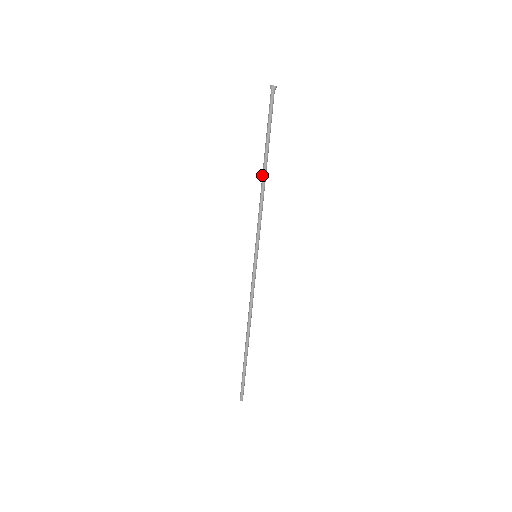
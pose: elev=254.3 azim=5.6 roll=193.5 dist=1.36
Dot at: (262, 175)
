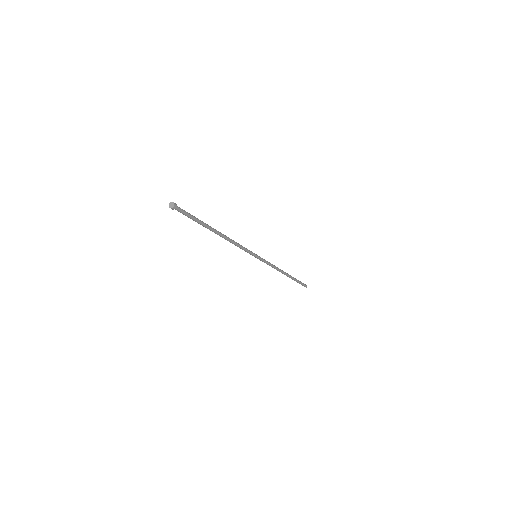
Dot at: (219, 234)
